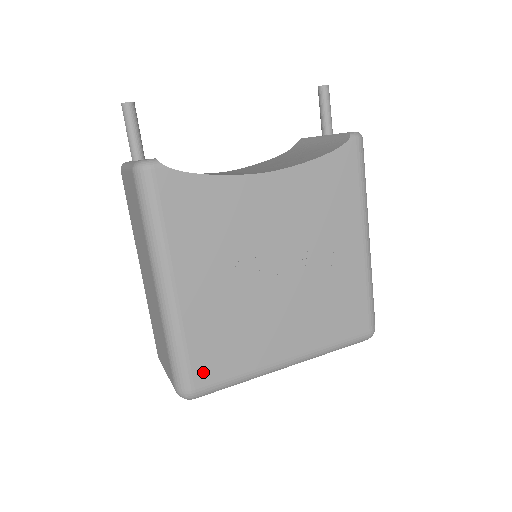
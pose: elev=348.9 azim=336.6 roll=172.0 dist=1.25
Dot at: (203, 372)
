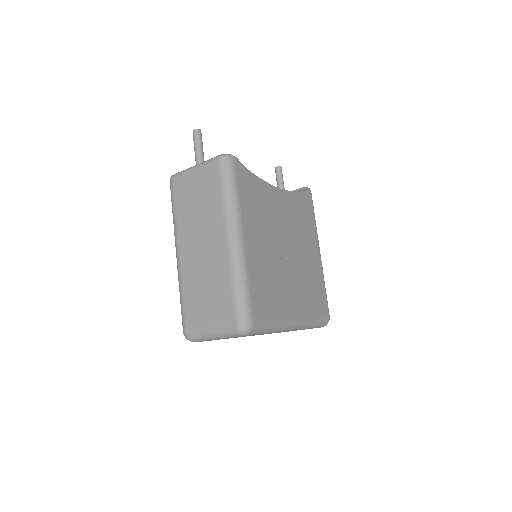
Dot at: (257, 309)
